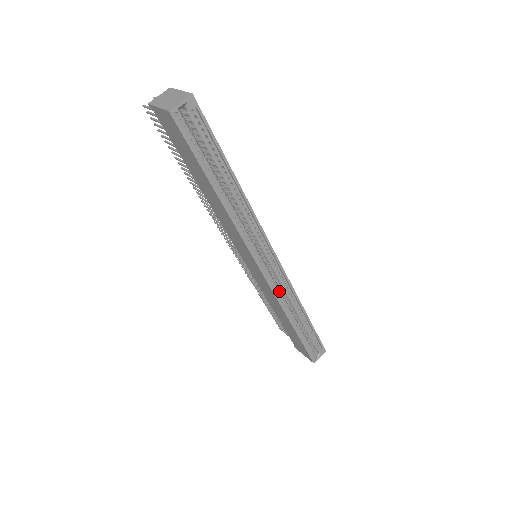
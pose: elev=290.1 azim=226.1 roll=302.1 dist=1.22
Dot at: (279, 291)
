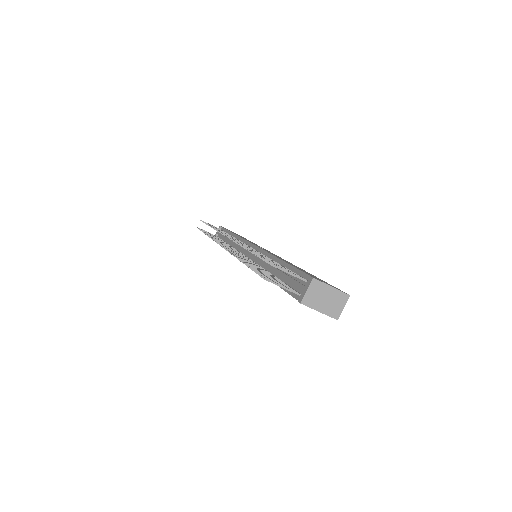
Dot at: occluded
